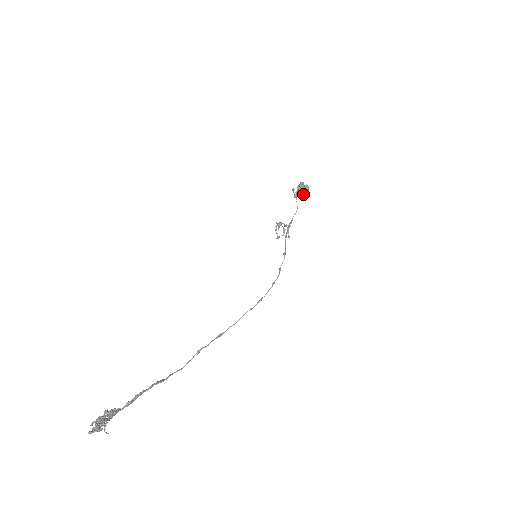
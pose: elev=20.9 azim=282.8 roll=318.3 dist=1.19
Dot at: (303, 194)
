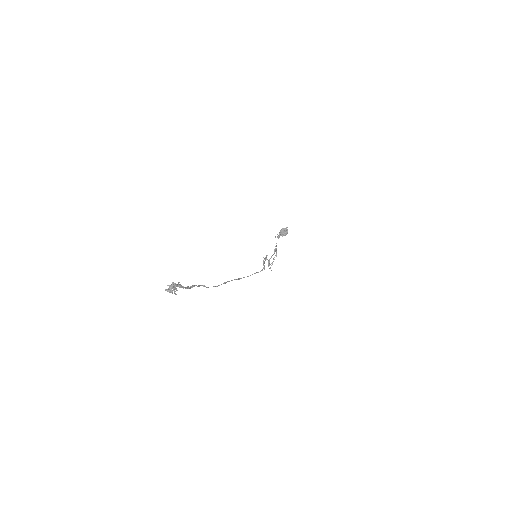
Dot at: (284, 234)
